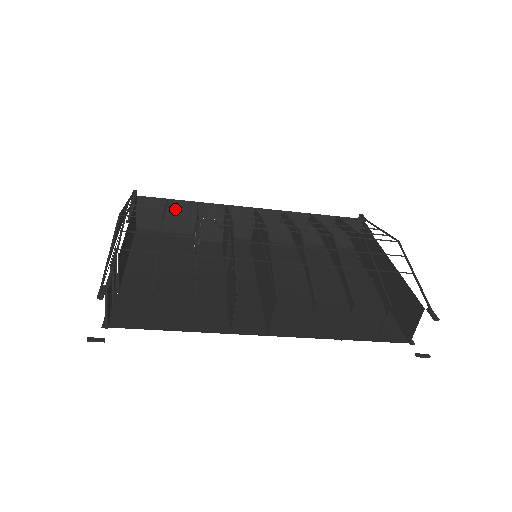
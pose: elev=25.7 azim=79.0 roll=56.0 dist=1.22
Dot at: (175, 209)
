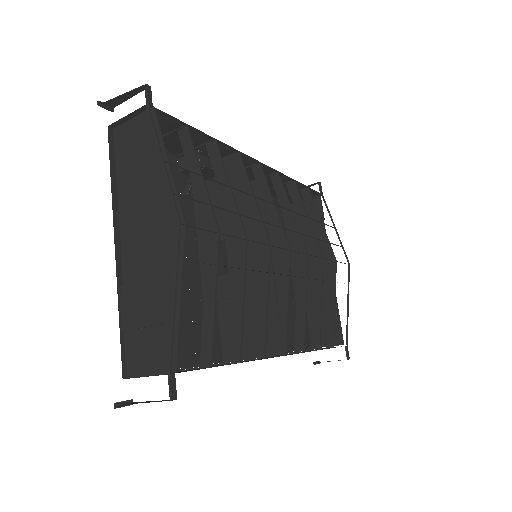
Dot at: (211, 179)
